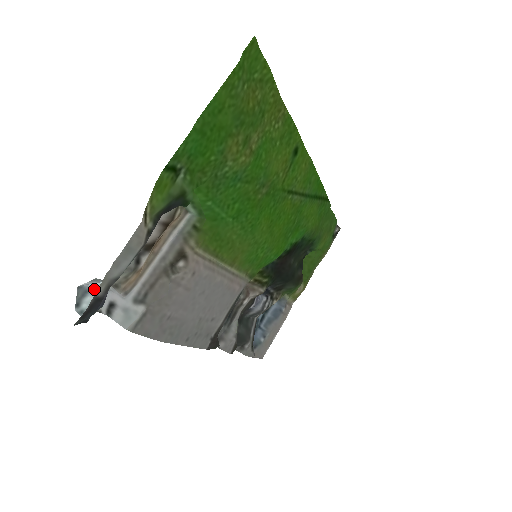
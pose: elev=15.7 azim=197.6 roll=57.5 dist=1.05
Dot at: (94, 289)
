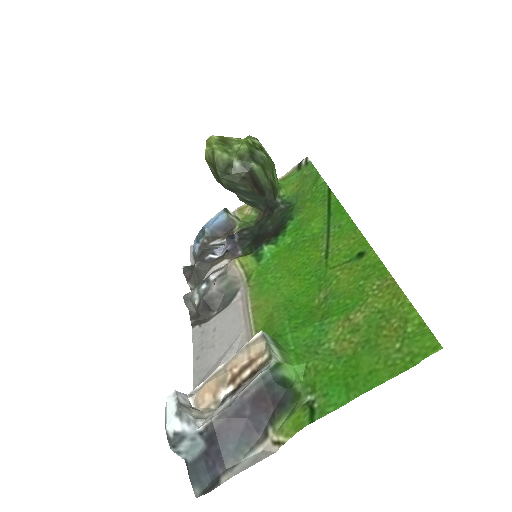
Dot at: (190, 436)
